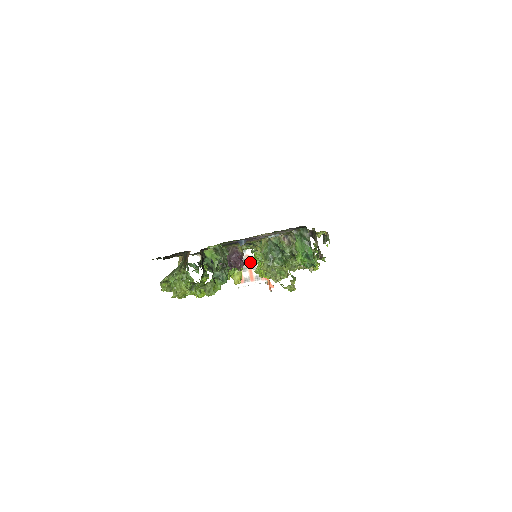
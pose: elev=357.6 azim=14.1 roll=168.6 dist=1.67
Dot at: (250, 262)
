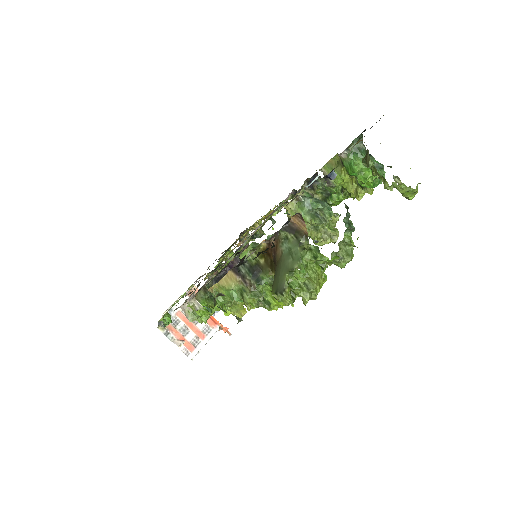
Dot at: (186, 318)
